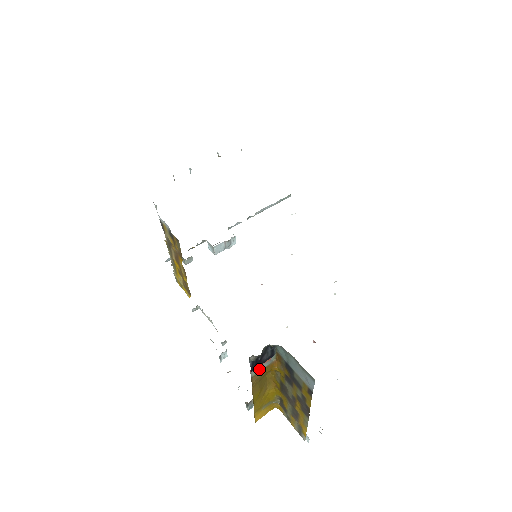
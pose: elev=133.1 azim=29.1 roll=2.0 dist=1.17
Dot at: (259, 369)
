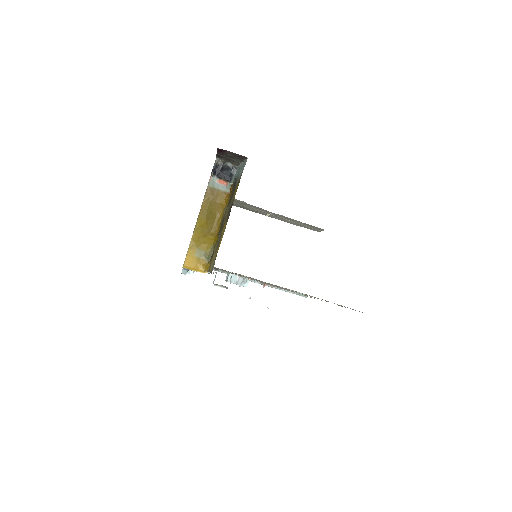
Dot at: (216, 186)
